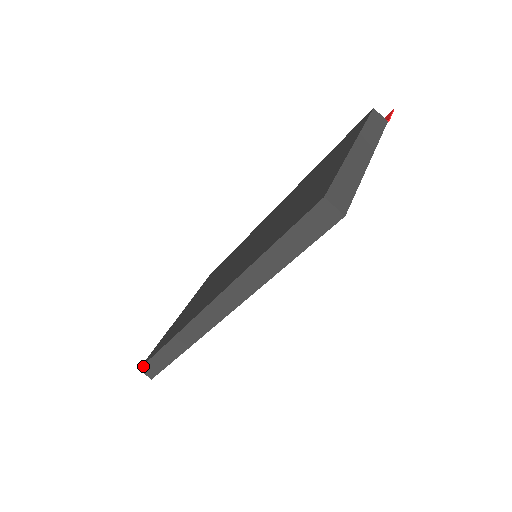
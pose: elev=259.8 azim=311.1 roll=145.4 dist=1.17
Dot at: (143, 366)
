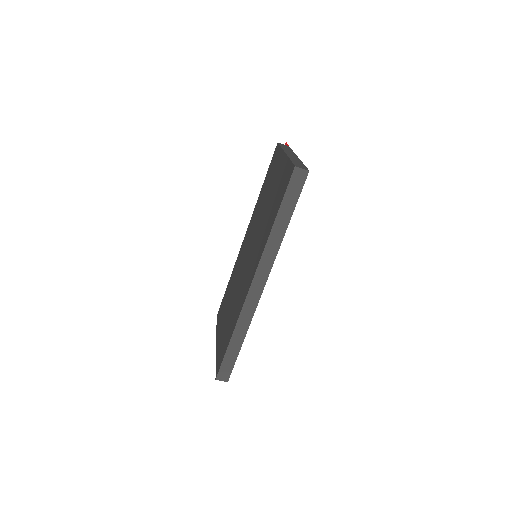
Dot at: (218, 373)
